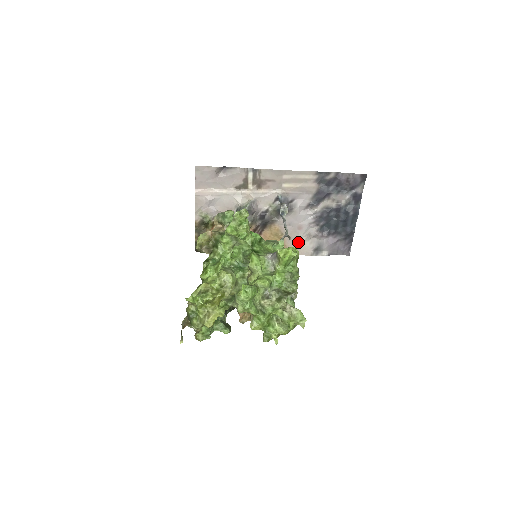
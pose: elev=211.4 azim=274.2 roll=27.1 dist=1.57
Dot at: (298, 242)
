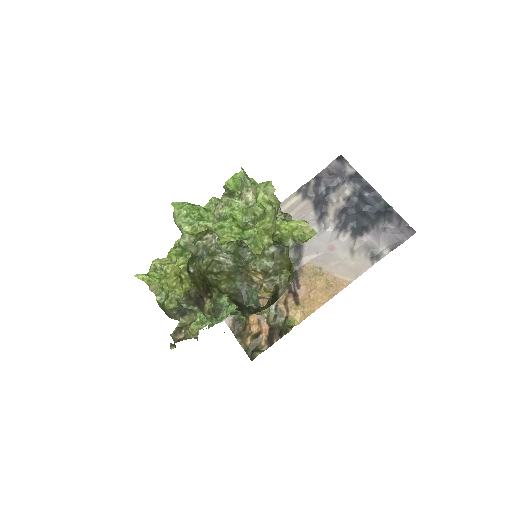
Dot at: (345, 264)
